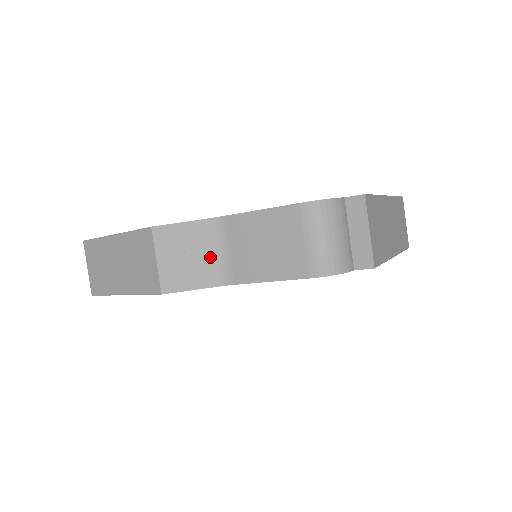
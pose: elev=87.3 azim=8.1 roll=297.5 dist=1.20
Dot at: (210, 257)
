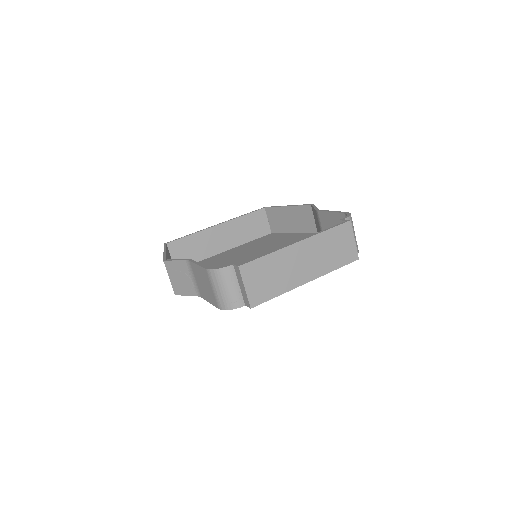
Dot at: (190, 280)
